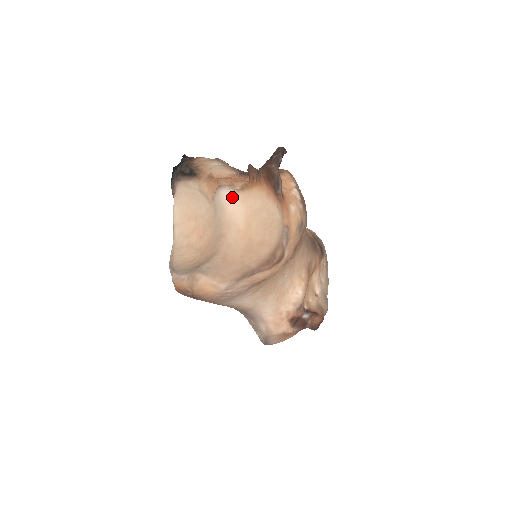
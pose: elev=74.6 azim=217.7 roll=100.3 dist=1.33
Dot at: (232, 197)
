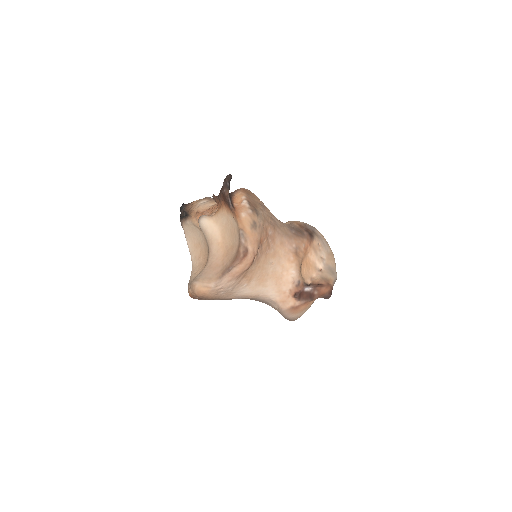
Dot at: (208, 222)
